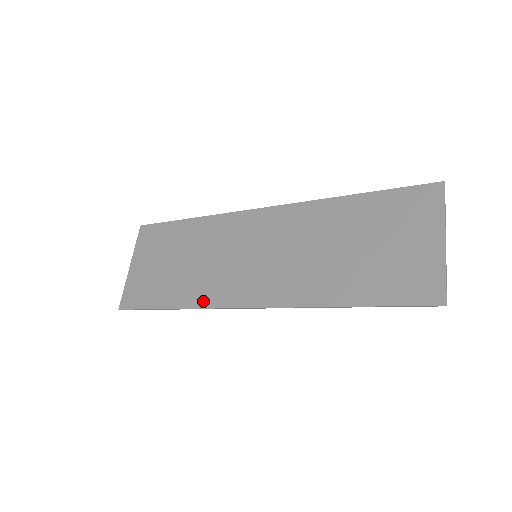
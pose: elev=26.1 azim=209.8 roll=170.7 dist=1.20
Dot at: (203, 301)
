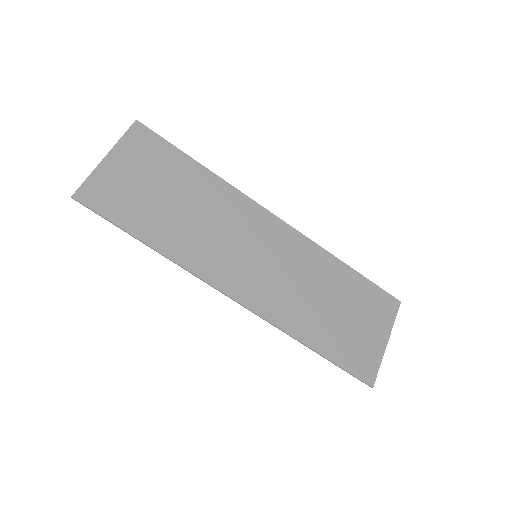
Dot at: (189, 262)
